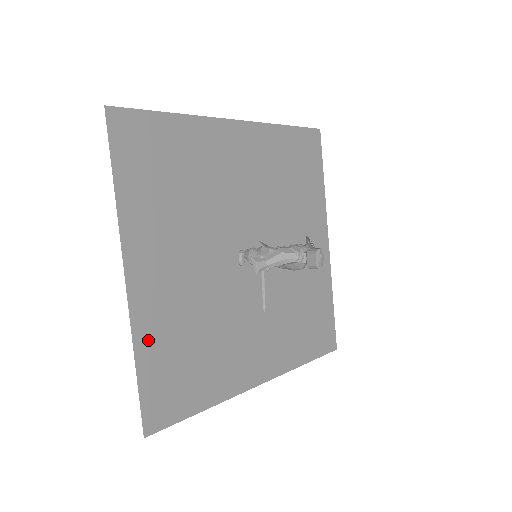
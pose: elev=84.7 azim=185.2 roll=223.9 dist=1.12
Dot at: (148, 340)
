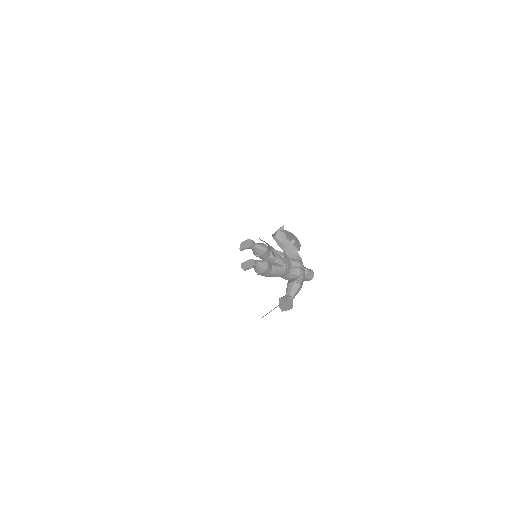
Dot at: occluded
